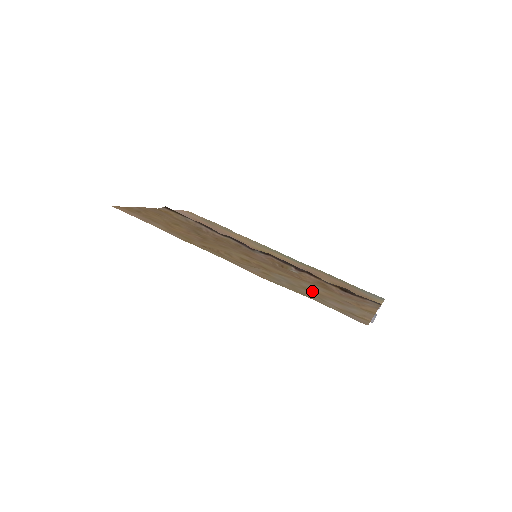
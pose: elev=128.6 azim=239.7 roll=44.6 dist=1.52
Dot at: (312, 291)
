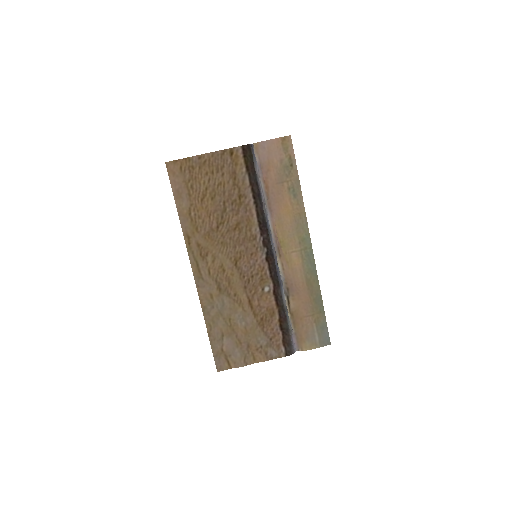
Dot at: (231, 325)
